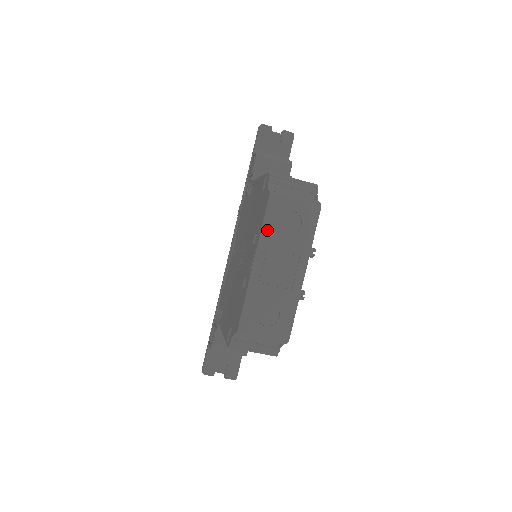
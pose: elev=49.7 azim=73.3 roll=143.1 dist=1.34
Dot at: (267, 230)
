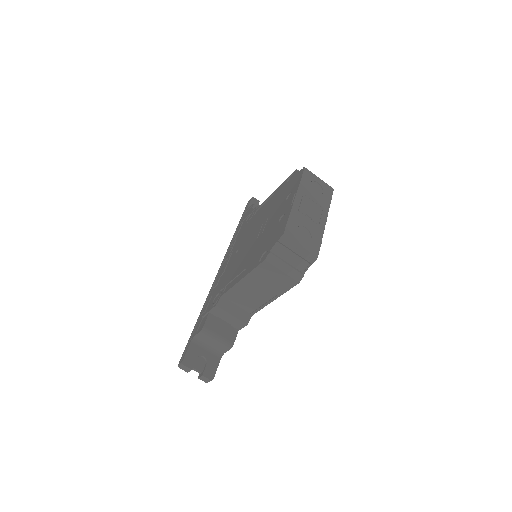
Dot at: (303, 184)
